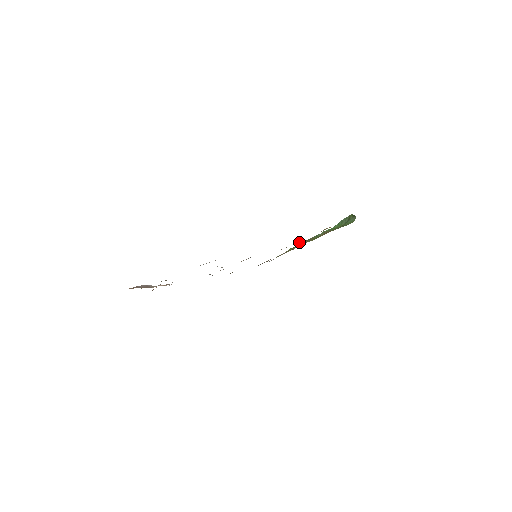
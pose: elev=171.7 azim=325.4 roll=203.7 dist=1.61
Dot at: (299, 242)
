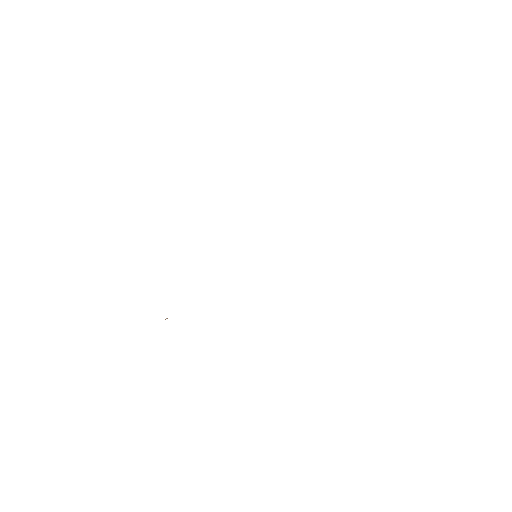
Dot at: occluded
